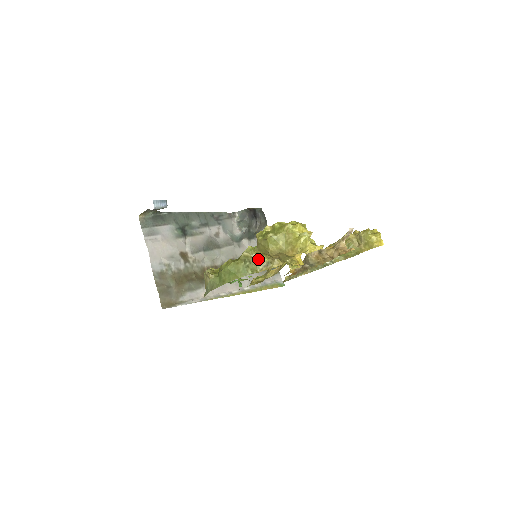
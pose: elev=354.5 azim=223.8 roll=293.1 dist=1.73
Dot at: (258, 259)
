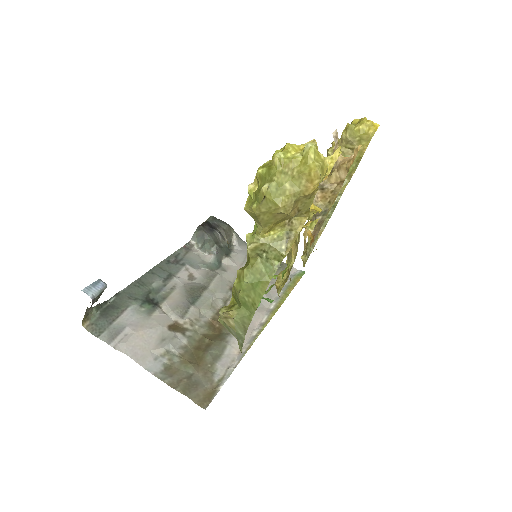
Dot at: (271, 240)
